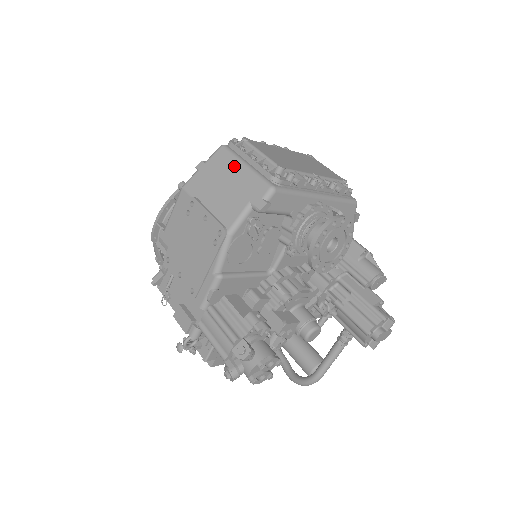
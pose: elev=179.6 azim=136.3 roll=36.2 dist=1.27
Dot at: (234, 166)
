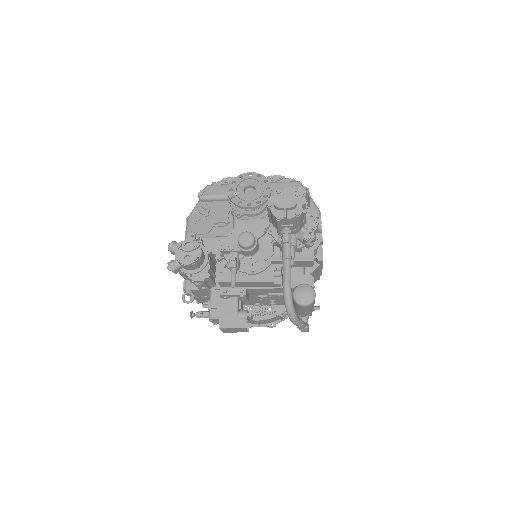
Dot at: occluded
